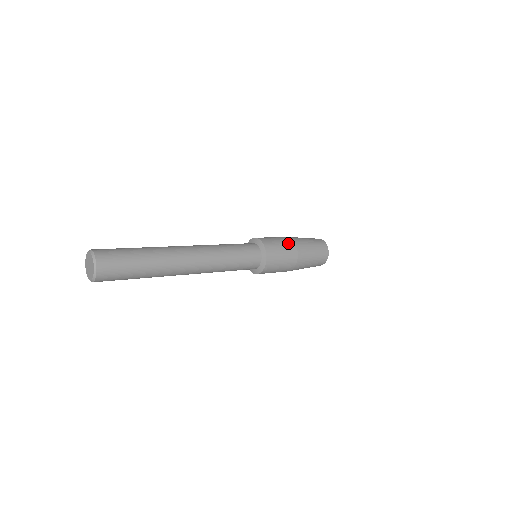
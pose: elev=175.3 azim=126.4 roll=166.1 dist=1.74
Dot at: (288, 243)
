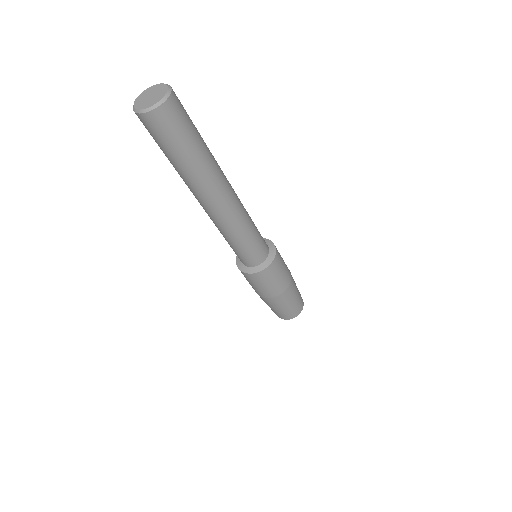
Dot at: occluded
